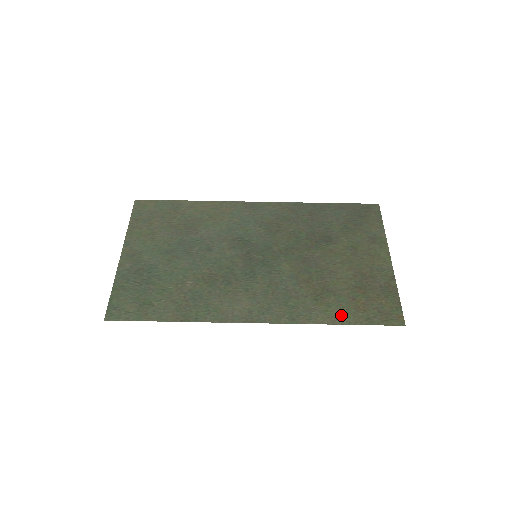
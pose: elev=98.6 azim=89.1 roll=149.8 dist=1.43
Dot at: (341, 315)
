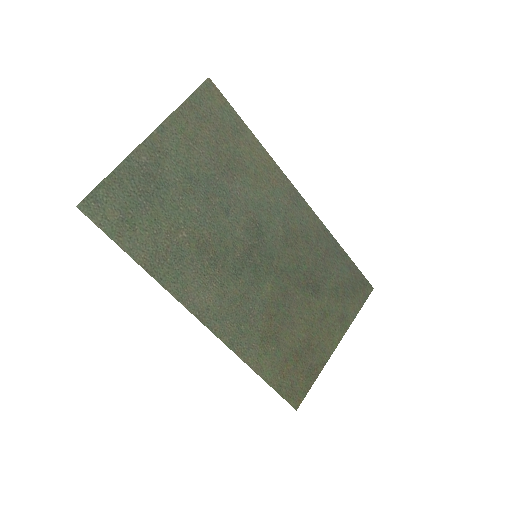
Dot at: (267, 368)
